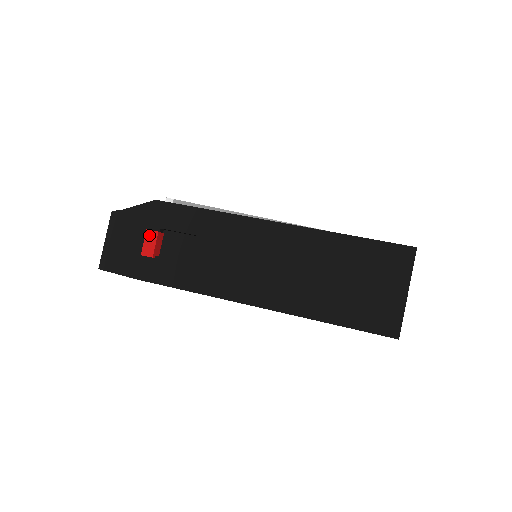
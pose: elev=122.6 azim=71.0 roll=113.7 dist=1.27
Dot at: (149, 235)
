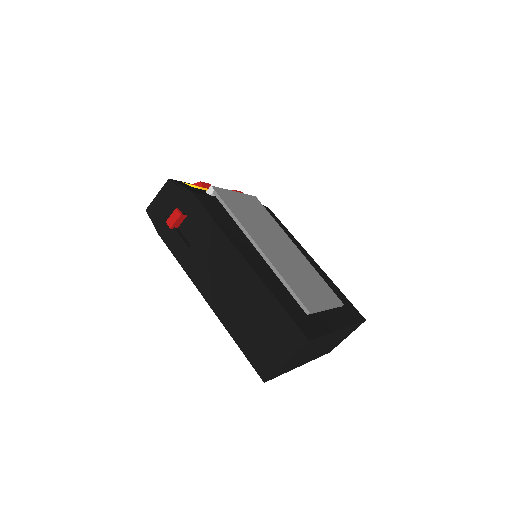
Dot at: (175, 213)
